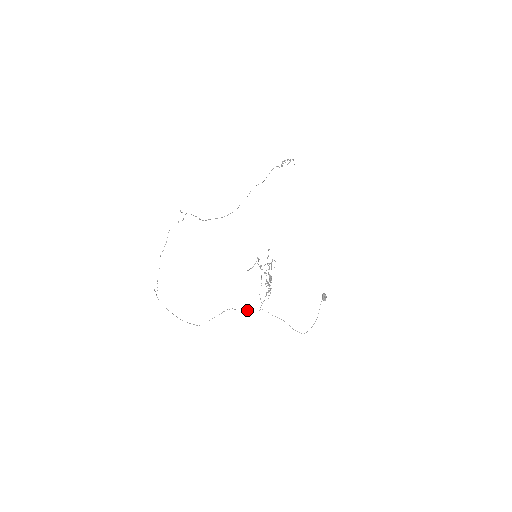
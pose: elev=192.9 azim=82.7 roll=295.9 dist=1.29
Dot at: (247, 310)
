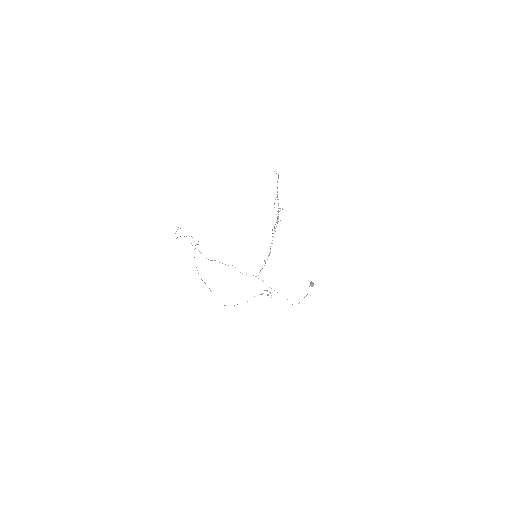
Dot at: (246, 274)
